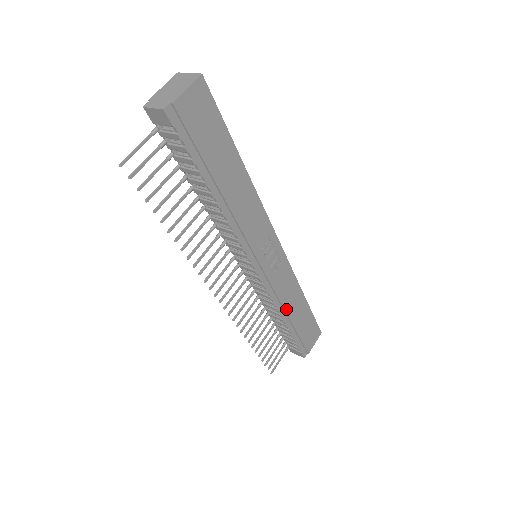
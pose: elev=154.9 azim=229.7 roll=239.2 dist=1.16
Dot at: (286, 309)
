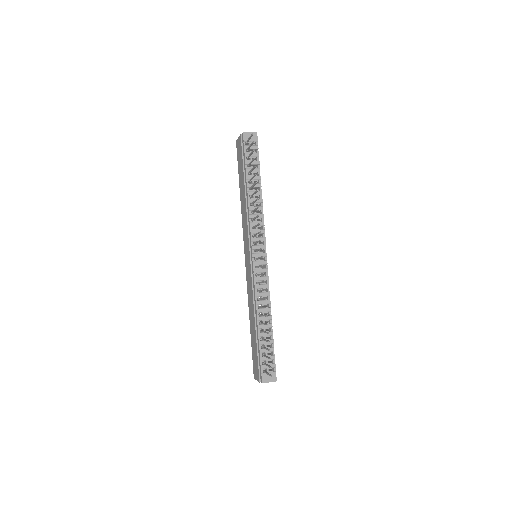
Dot at: occluded
